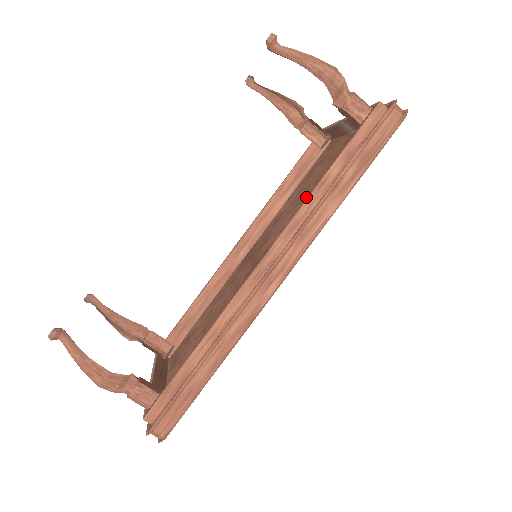
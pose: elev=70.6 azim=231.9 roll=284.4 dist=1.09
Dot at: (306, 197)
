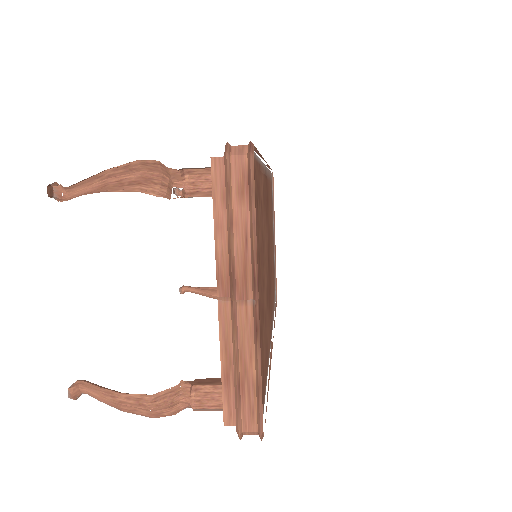
Dot at: occluded
